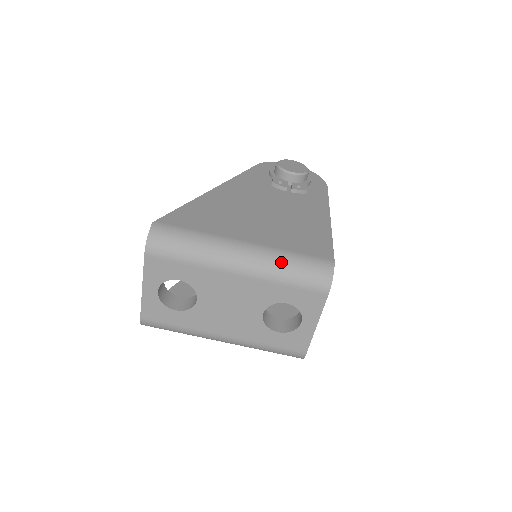
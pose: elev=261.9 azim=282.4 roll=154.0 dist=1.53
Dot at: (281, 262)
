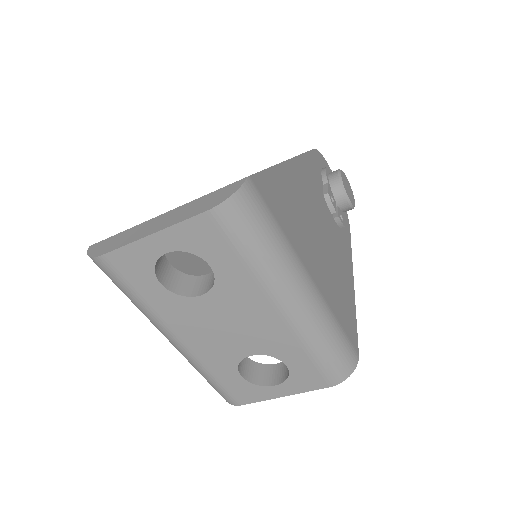
Dot at: (327, 330)
